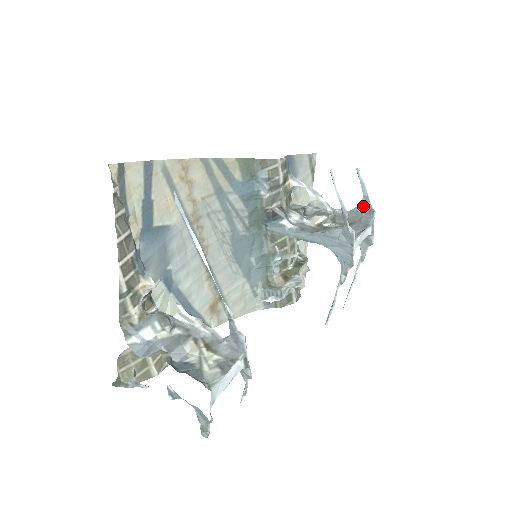
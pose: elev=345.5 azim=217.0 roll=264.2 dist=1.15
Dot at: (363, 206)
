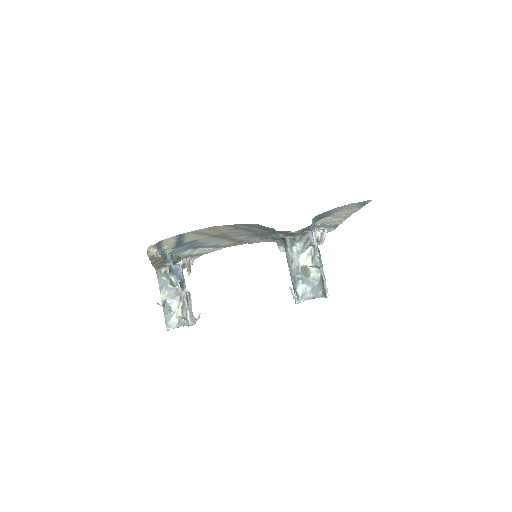
Dot at: occluded
